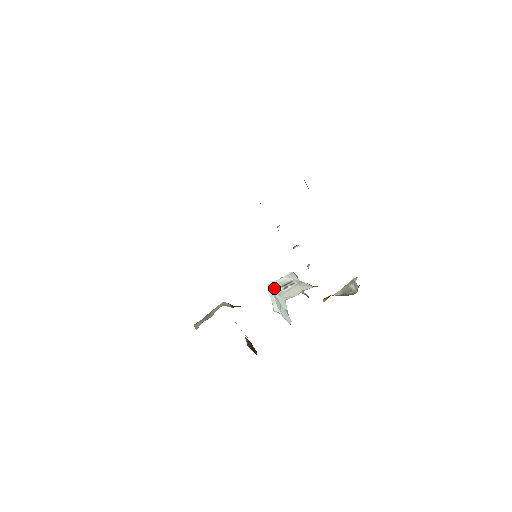
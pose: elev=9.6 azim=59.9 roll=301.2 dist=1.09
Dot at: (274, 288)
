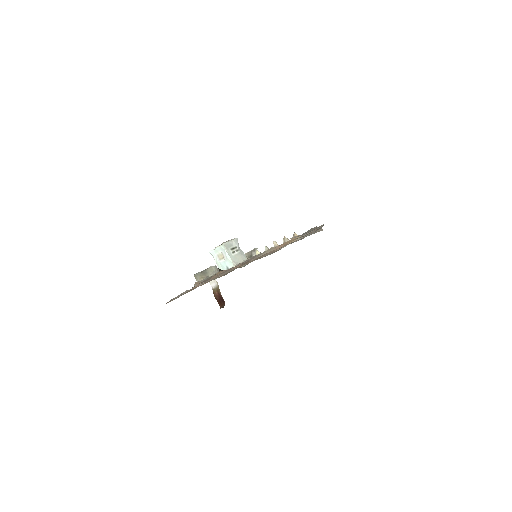
Dot at: (227, 249)
